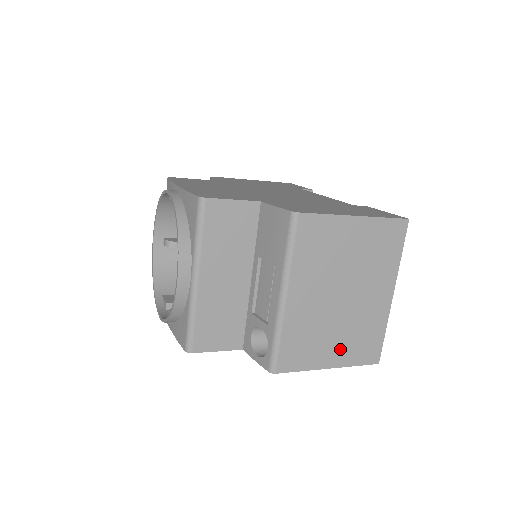
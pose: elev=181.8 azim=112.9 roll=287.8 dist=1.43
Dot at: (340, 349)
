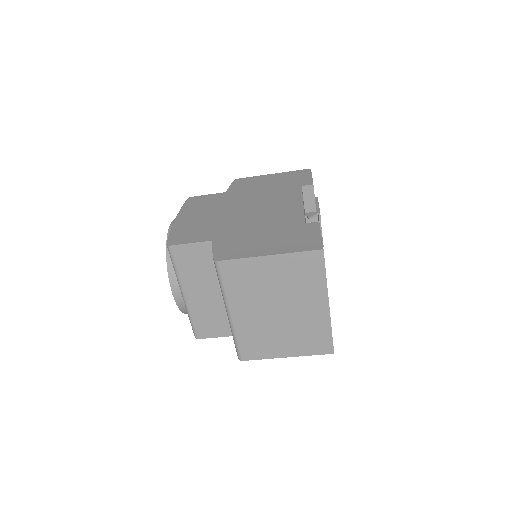
Dot at: (292, 345)
